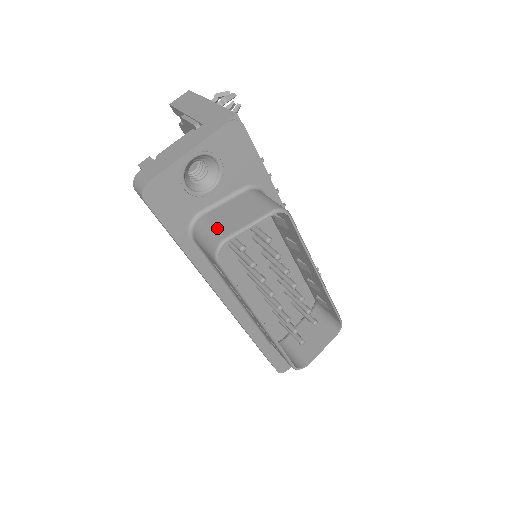
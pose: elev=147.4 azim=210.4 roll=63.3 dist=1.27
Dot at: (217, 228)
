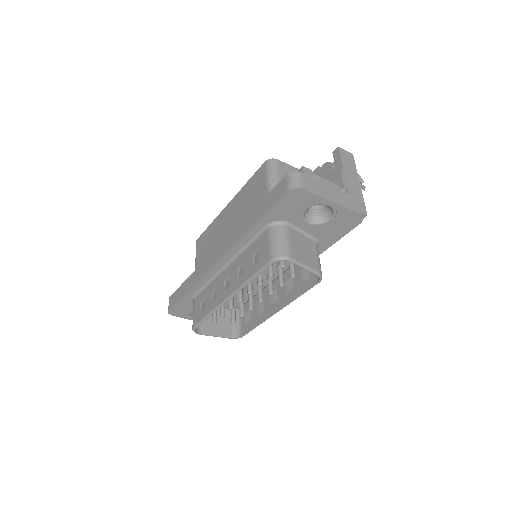
Dot at: (291, 246)
